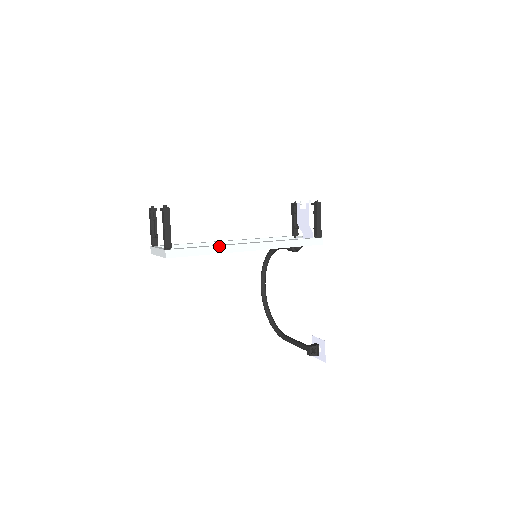
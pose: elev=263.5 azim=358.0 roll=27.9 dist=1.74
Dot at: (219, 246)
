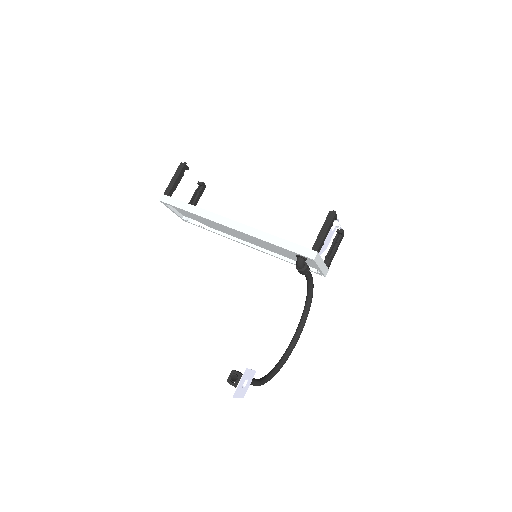
Dot at: (204, 209)
